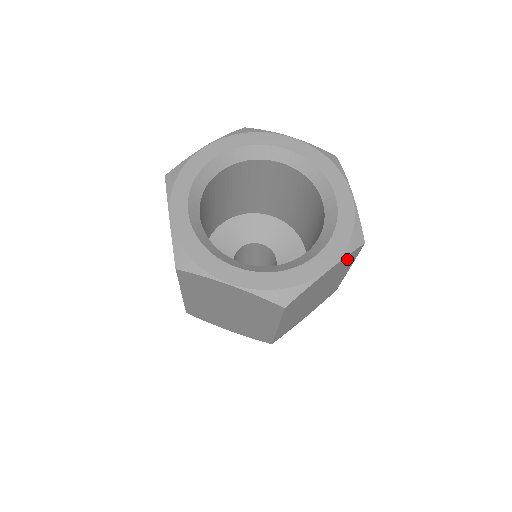
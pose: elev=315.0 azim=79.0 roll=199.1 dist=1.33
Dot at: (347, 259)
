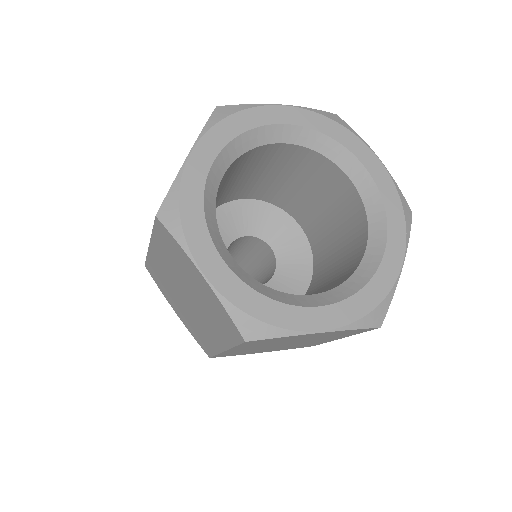
Dot at: occluded
